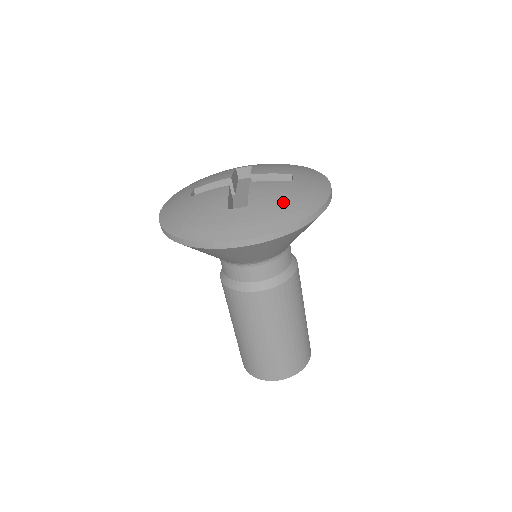
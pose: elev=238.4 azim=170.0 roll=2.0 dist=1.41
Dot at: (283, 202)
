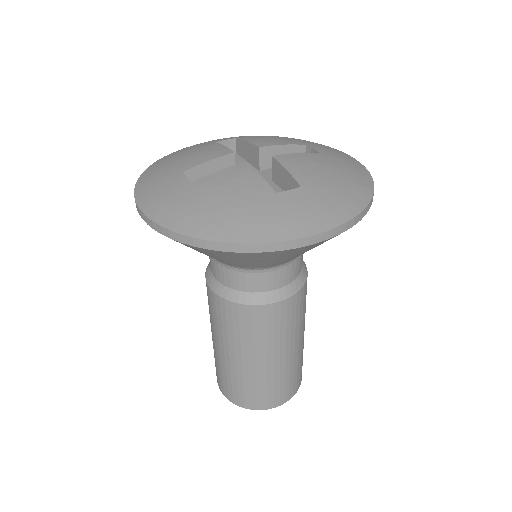
Dot at: (337, 178)
